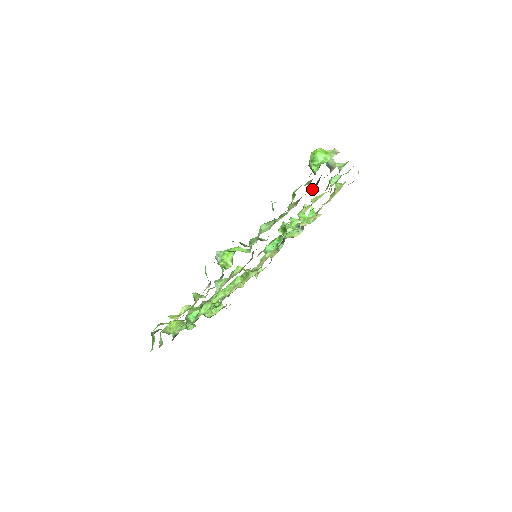
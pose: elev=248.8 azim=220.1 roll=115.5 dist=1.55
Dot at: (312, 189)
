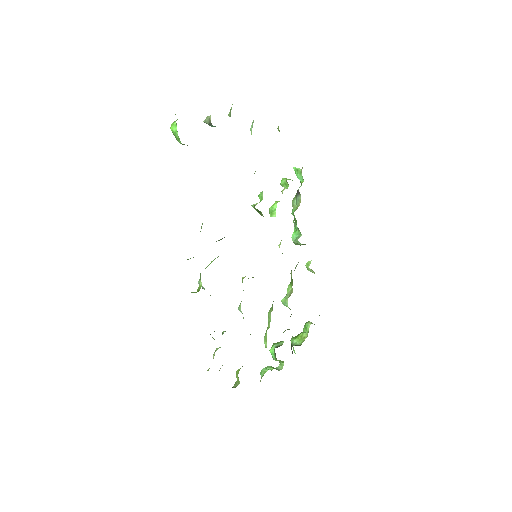
Dot at: occluded
